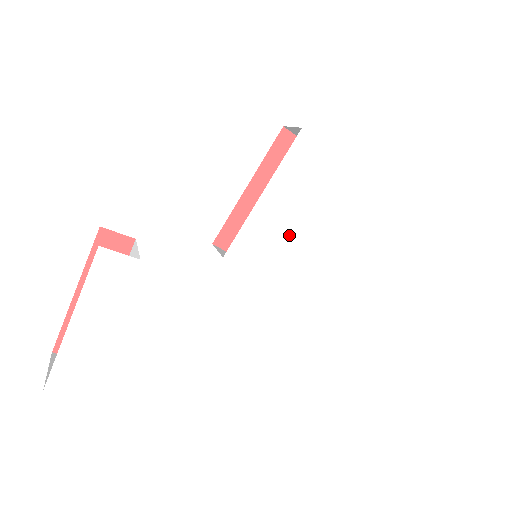
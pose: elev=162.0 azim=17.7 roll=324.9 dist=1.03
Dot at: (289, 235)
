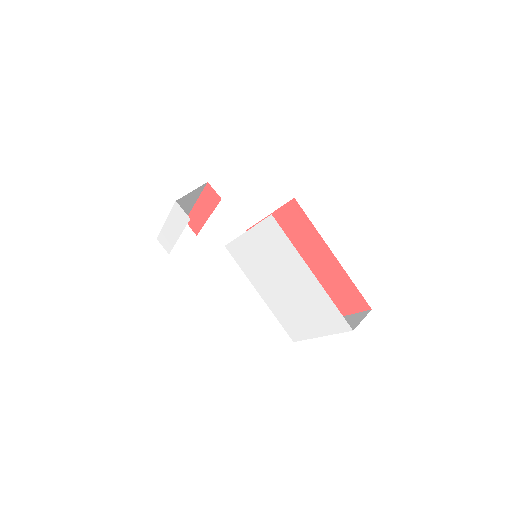
Dot at: (258, 262)
